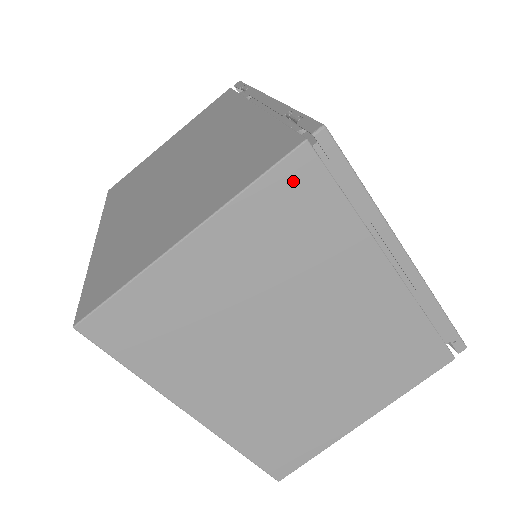
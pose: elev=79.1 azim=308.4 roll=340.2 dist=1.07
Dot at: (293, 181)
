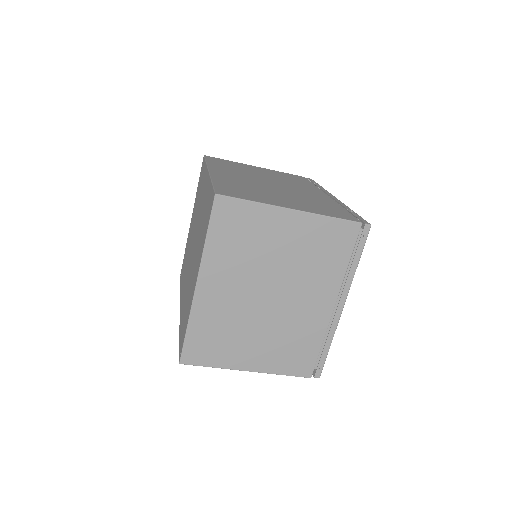
Dot at: (344, 232)
